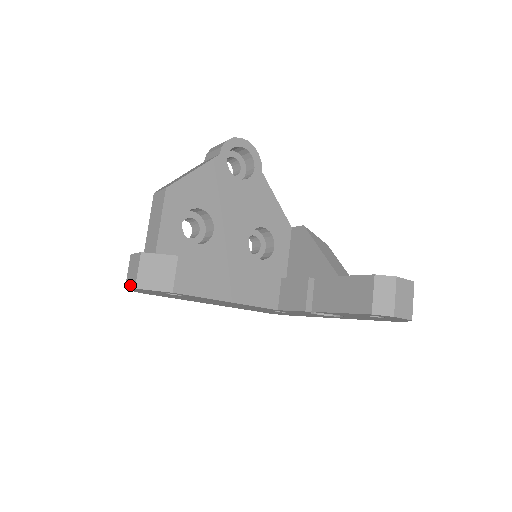
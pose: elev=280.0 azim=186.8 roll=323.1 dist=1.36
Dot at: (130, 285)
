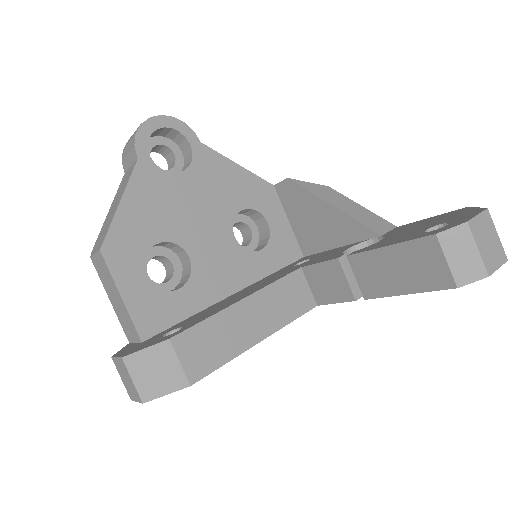
Dot at: (134, 398)
